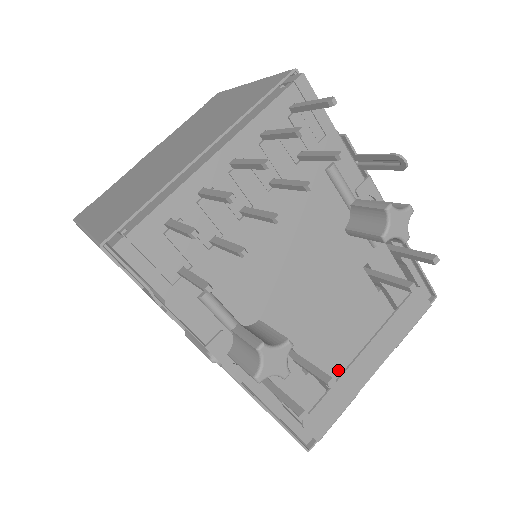
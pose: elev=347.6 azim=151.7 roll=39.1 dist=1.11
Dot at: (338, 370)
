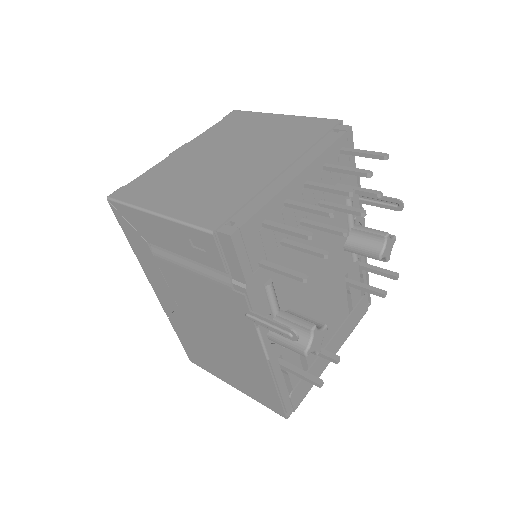
Dot at: occluded
